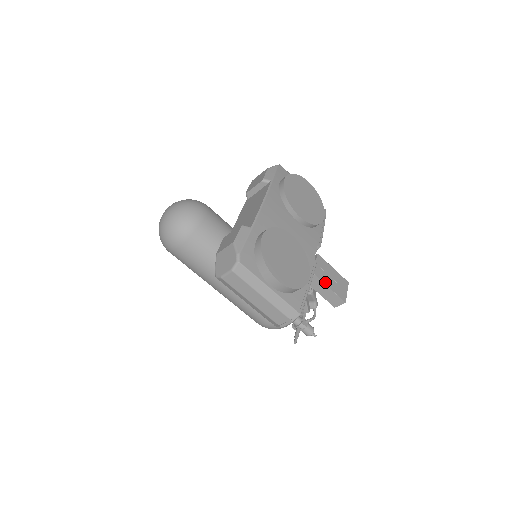
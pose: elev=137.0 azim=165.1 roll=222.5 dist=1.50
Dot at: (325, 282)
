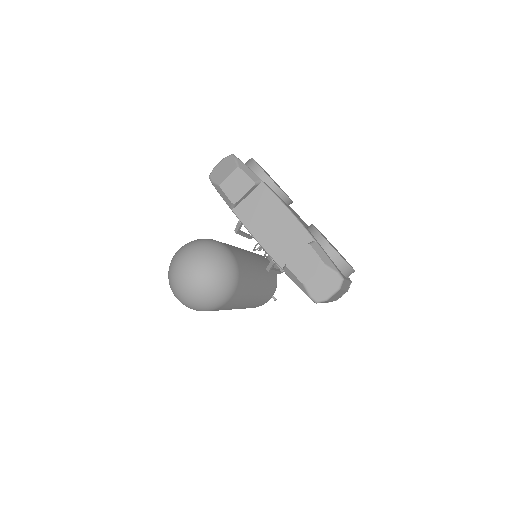
Dot at: occluded
